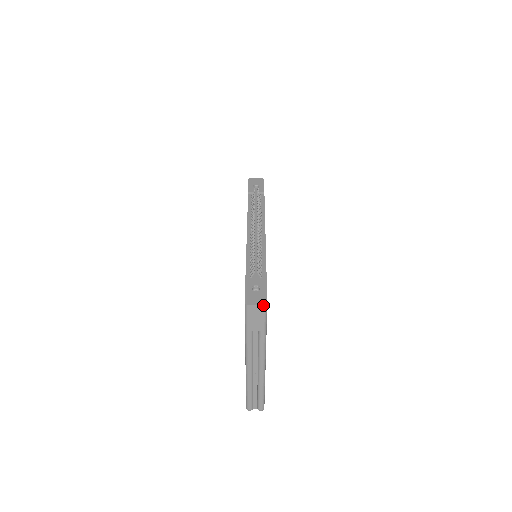
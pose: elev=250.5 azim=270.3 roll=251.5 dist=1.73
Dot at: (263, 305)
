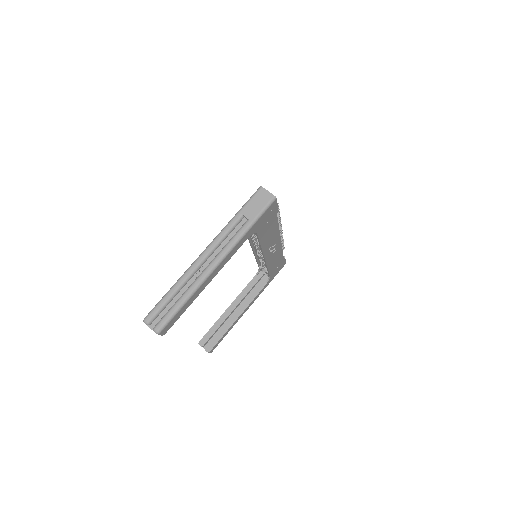
Dot at: (273, 195)
